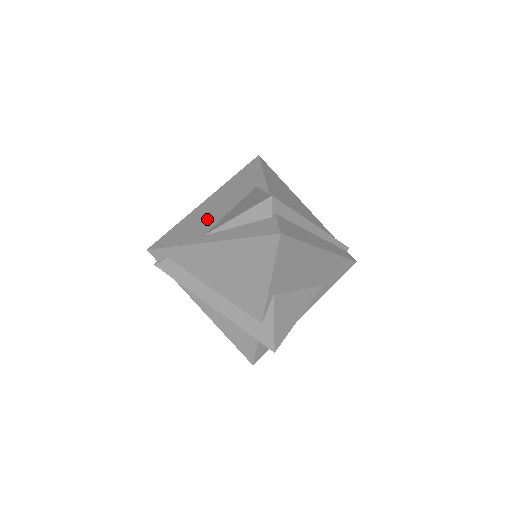
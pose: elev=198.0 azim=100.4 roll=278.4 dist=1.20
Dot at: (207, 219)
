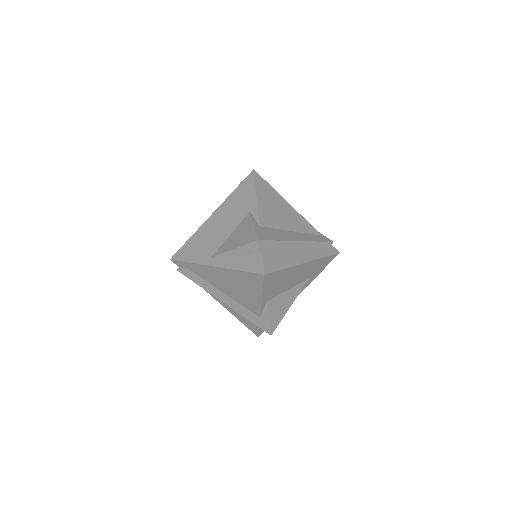
Dot at: (213, 239)
